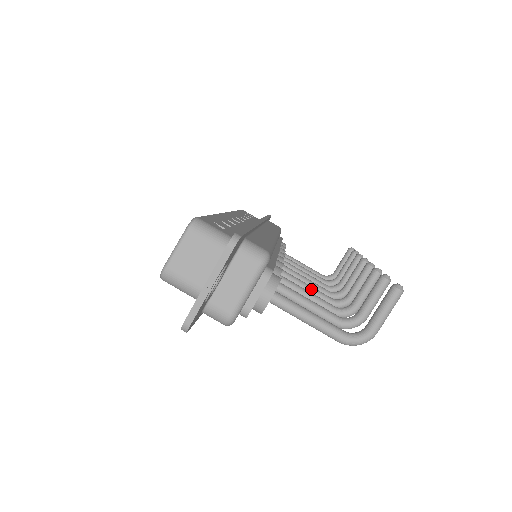
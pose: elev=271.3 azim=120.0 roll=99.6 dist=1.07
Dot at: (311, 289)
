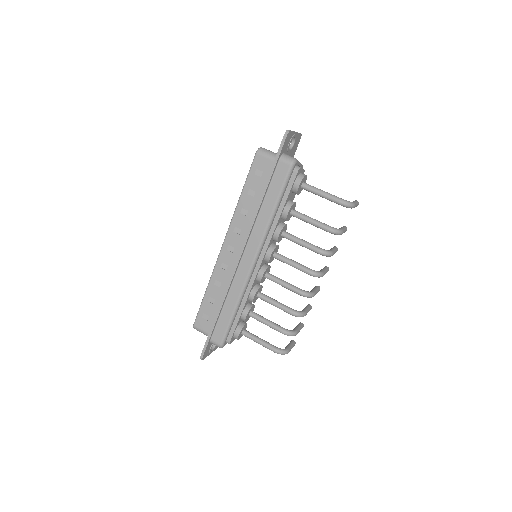
Dot at: (297, 262)
